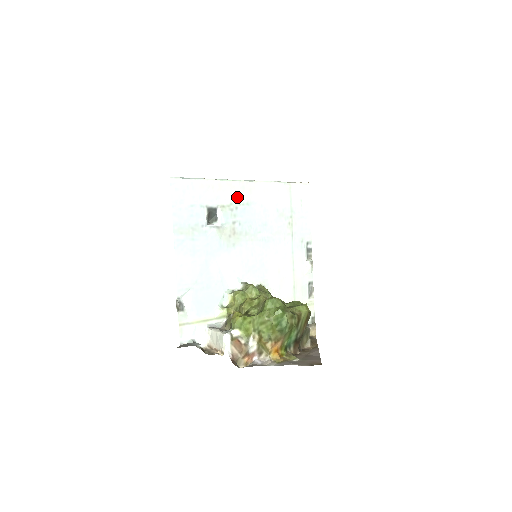
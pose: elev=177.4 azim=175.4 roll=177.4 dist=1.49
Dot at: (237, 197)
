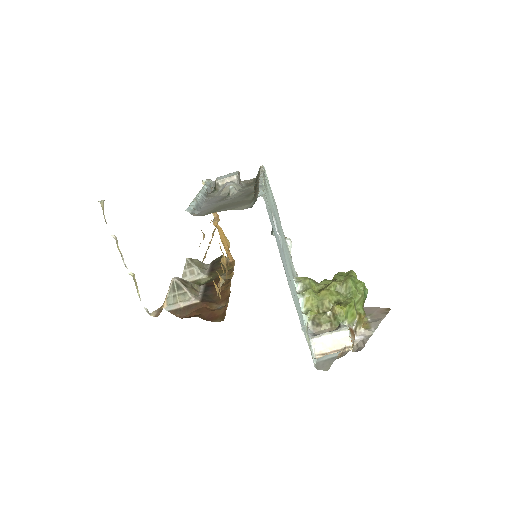
Dot at: (269, 199)
